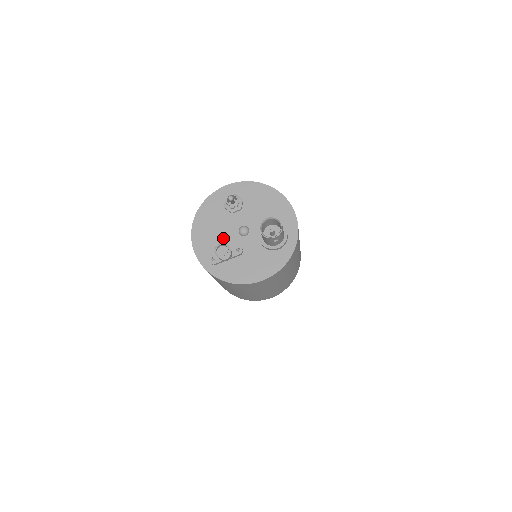
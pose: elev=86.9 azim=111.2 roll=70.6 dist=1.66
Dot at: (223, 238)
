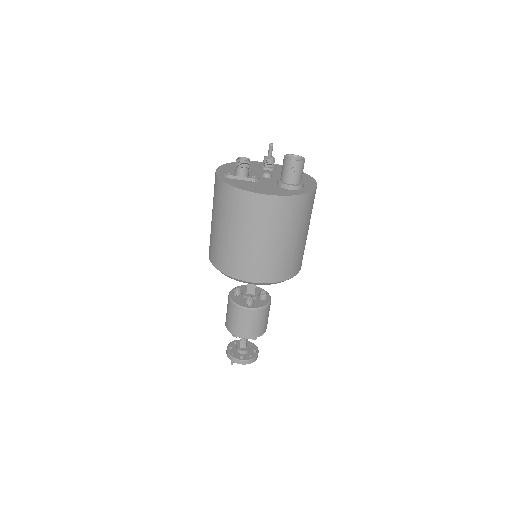
Dot at: occluded
